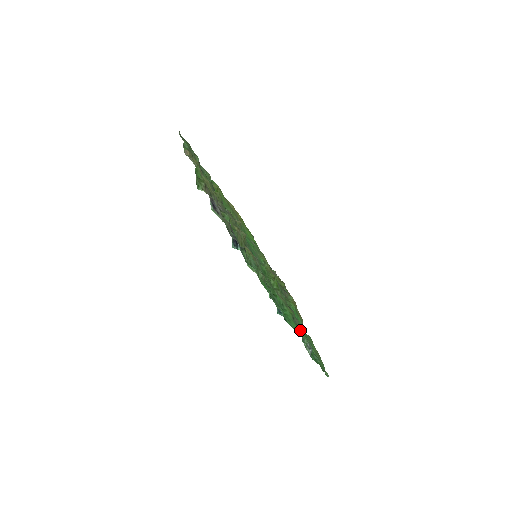
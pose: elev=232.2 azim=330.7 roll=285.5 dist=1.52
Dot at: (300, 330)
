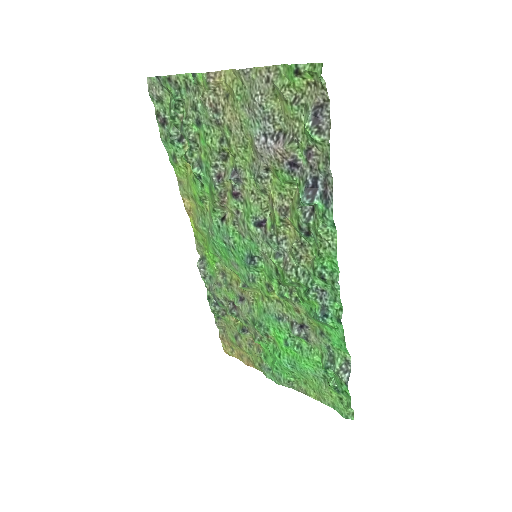
Dot at: (333, 347)
